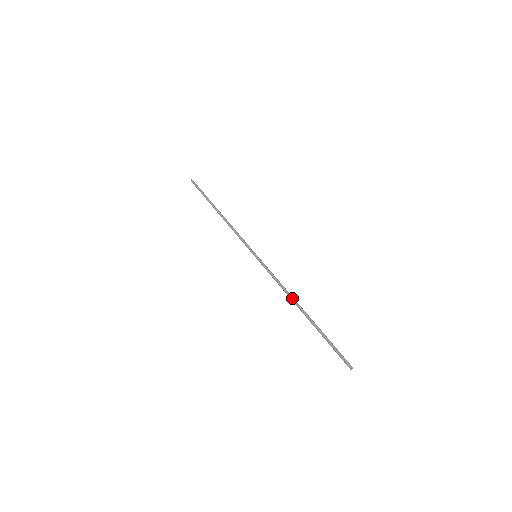
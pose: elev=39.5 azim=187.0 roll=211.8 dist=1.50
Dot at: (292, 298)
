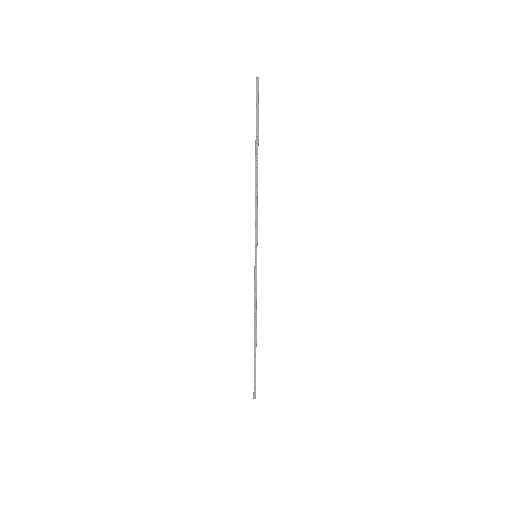
Dot at: (255, 322)
